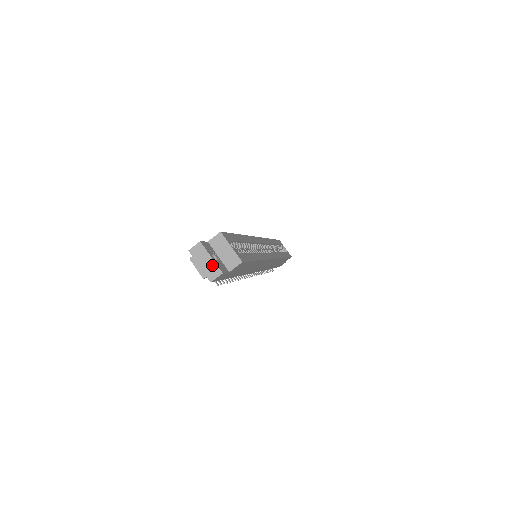
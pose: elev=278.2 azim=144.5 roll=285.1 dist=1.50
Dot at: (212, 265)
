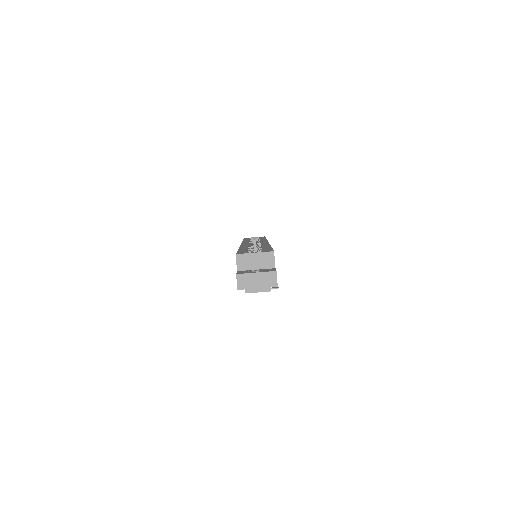
Dot at: (263, 276)
